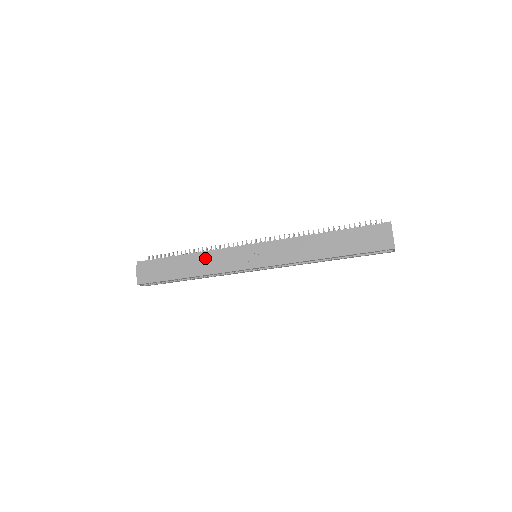
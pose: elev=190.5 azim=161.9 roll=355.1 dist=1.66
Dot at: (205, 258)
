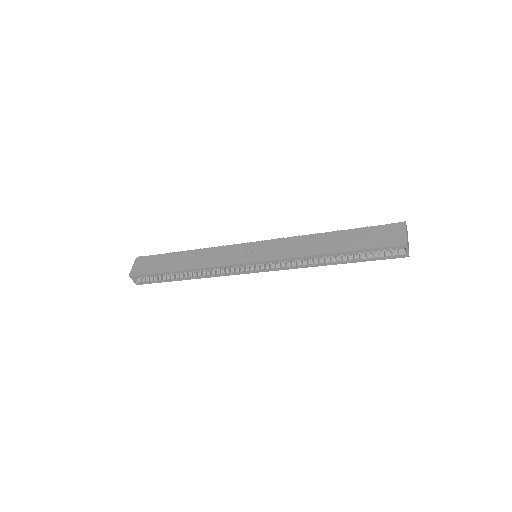
Dot at: (203, 253)
